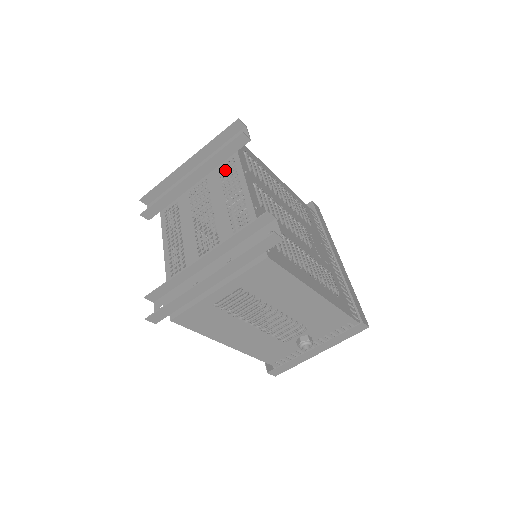
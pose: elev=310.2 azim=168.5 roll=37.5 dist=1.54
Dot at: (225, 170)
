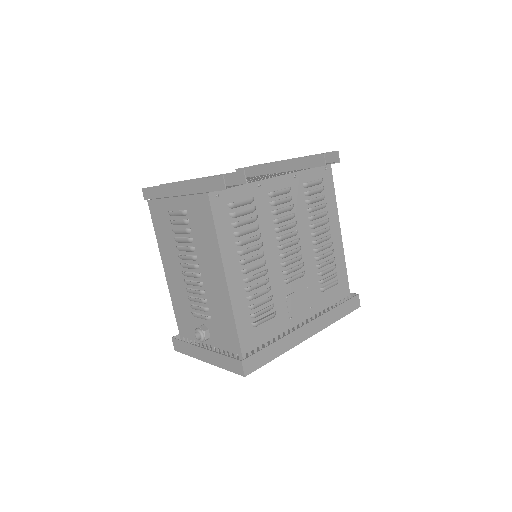
Dot at: (292, 171)
